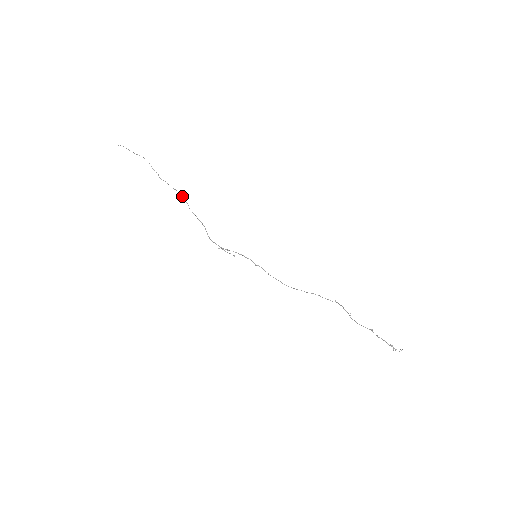
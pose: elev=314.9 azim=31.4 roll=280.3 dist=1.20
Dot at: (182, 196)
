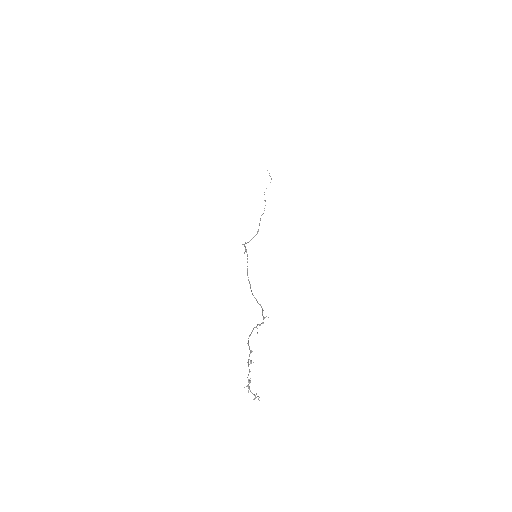
Dot at: occluded
